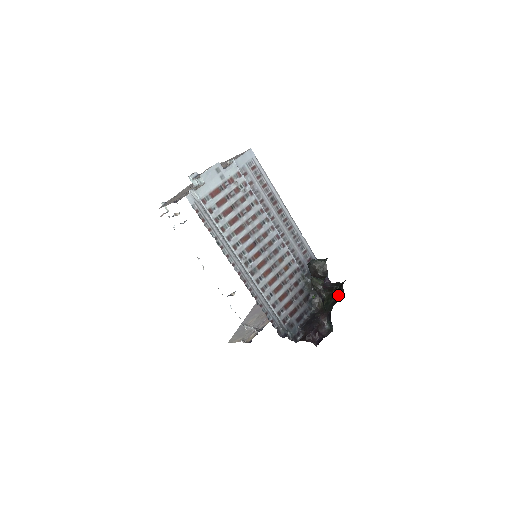
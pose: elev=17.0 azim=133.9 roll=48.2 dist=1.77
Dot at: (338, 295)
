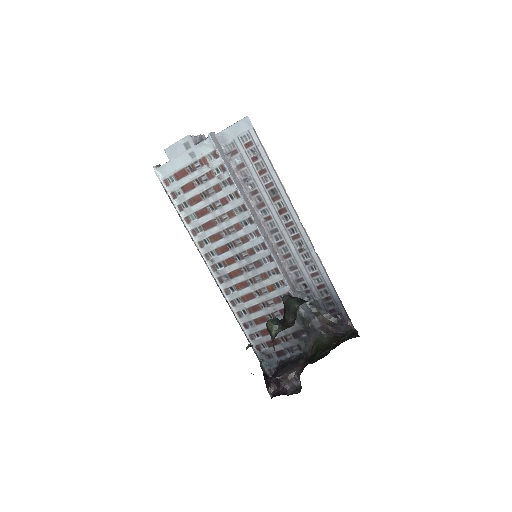
Dot at: (324, 353)
